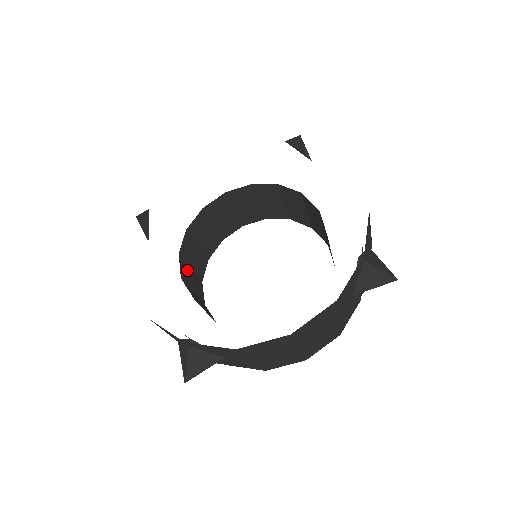
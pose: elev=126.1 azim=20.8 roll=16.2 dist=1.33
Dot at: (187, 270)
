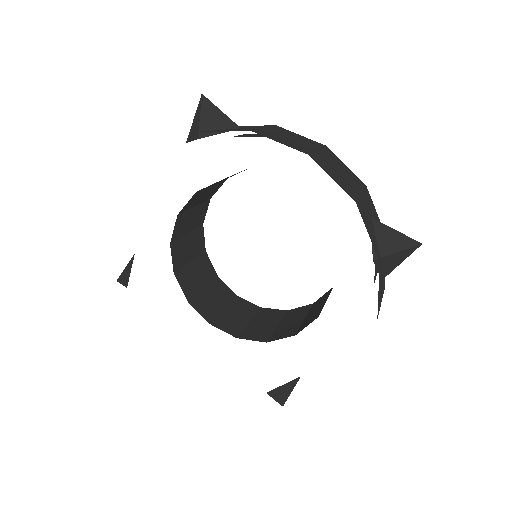
Dot at: (203, 299)
